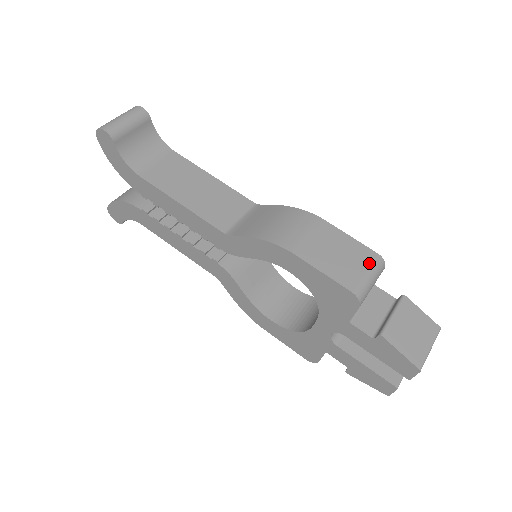
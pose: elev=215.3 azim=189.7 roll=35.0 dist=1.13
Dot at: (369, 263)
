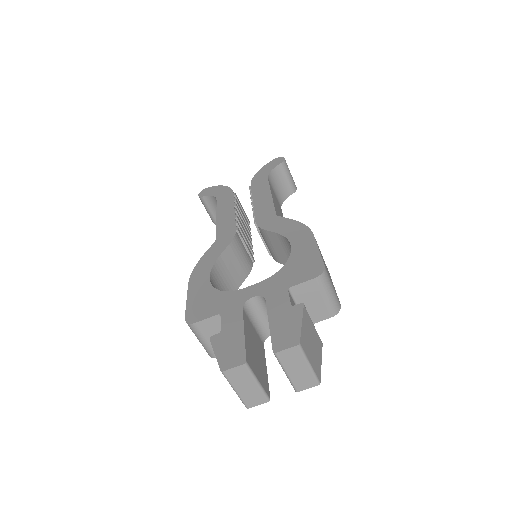
Dot at: occluded
